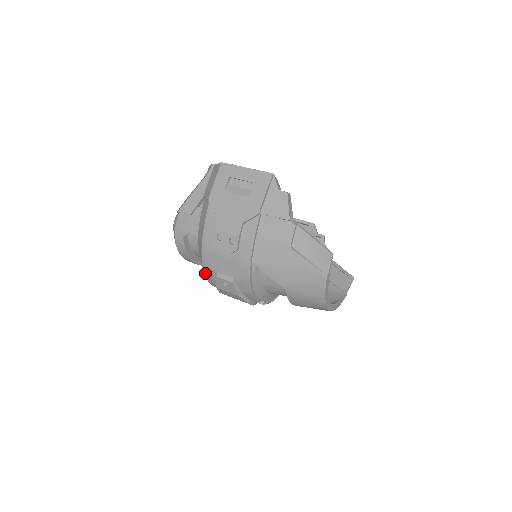
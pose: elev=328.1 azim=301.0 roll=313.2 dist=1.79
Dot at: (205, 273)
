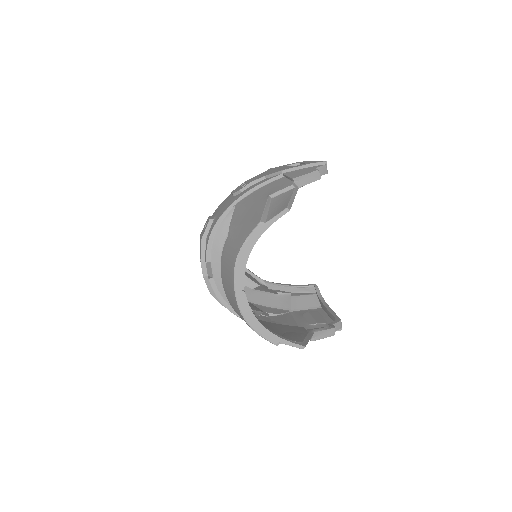
Dot at: occluded
